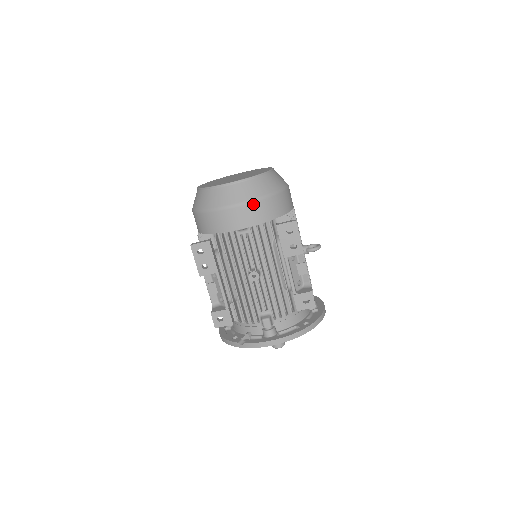
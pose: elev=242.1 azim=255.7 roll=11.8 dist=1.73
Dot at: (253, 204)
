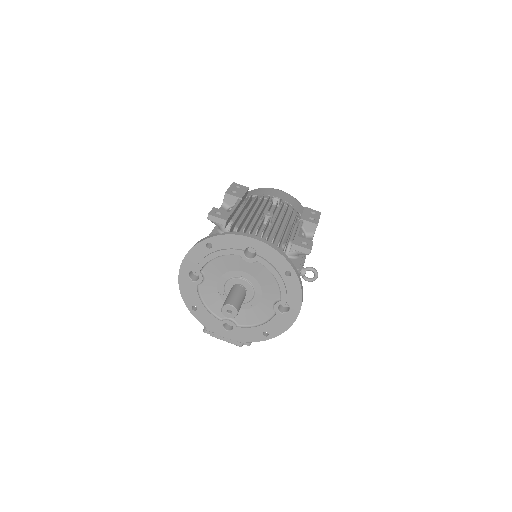
Dot at: (293, 197)
